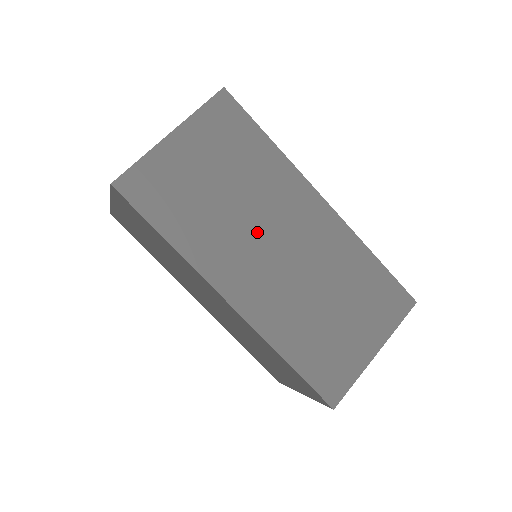
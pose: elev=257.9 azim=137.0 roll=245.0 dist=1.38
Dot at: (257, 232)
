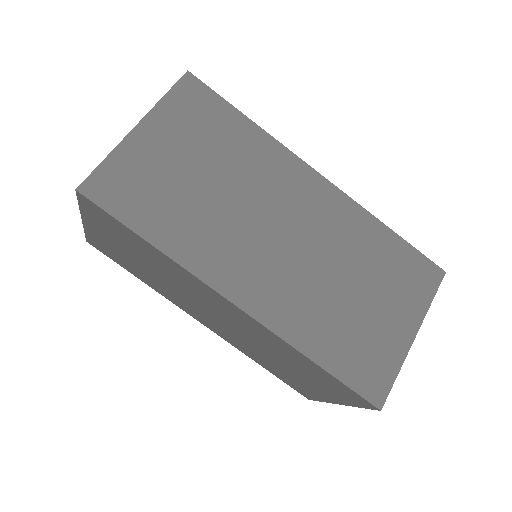
Dot at: (253, 220)
